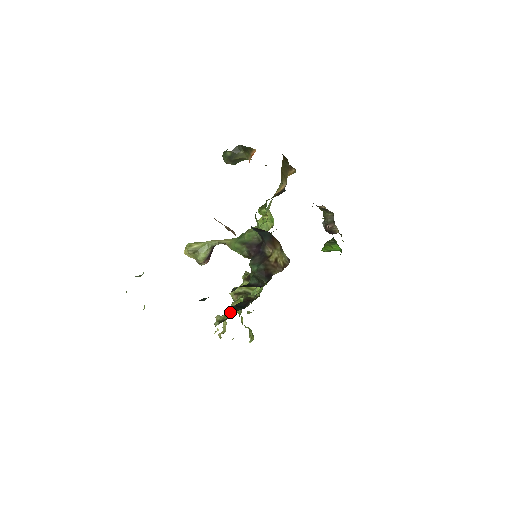
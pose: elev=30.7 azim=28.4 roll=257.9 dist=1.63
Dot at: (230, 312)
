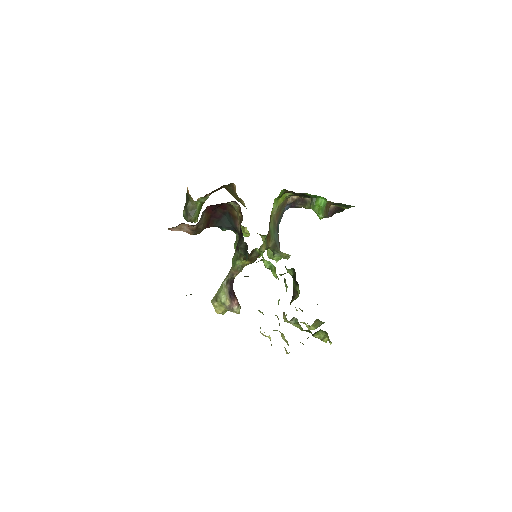
Dot at: occluded
